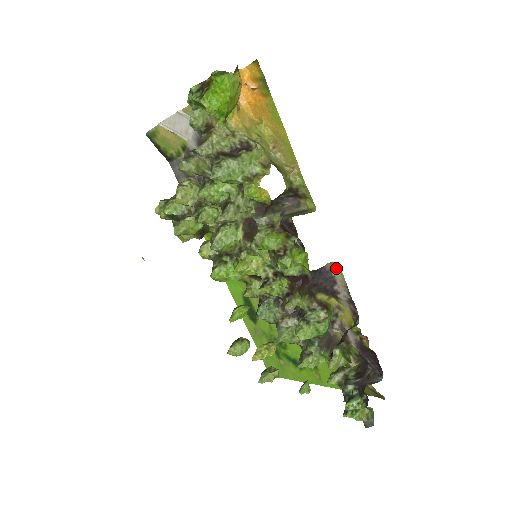
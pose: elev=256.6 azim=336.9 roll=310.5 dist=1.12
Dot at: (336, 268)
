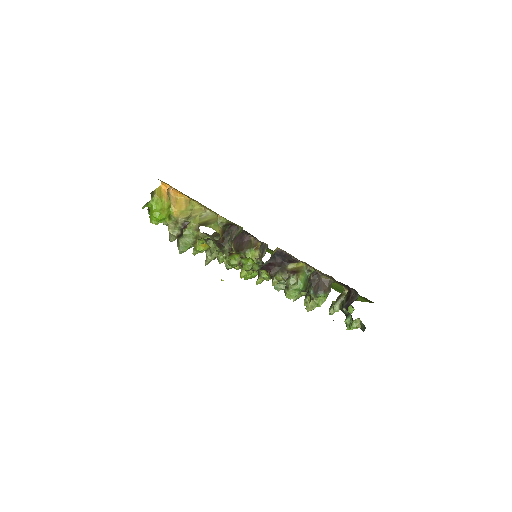
Dot at: (281, 249)
